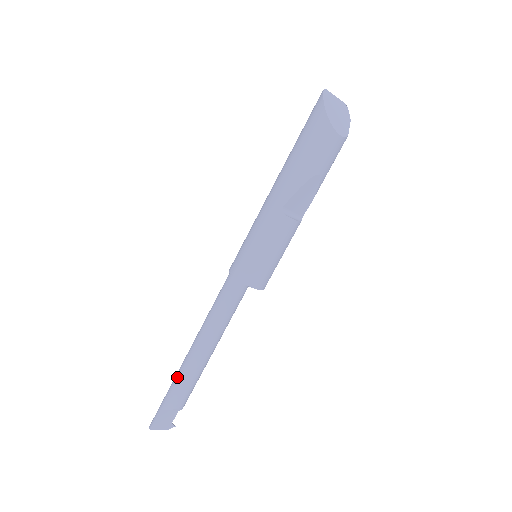
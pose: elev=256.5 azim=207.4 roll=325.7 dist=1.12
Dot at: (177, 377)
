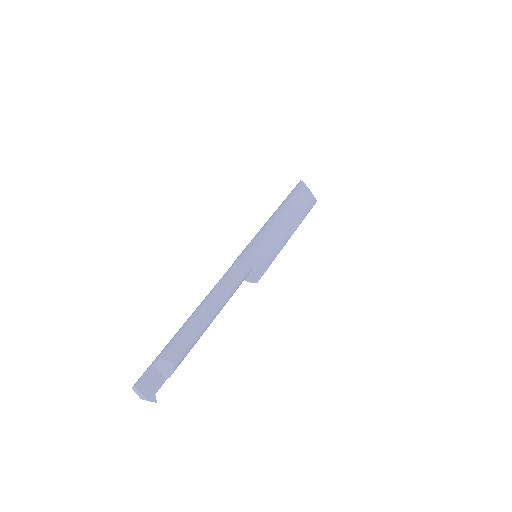
Dot at: (177, 332)
